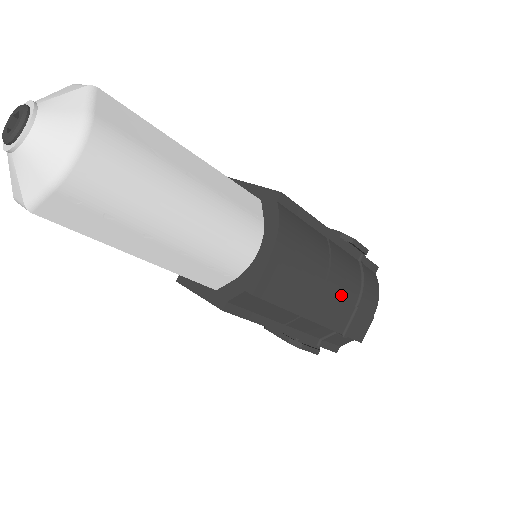
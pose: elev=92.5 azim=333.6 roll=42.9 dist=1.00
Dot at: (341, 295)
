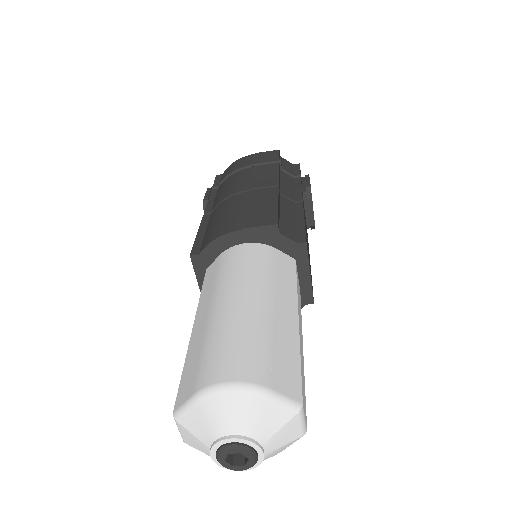
Dot at: occluded
